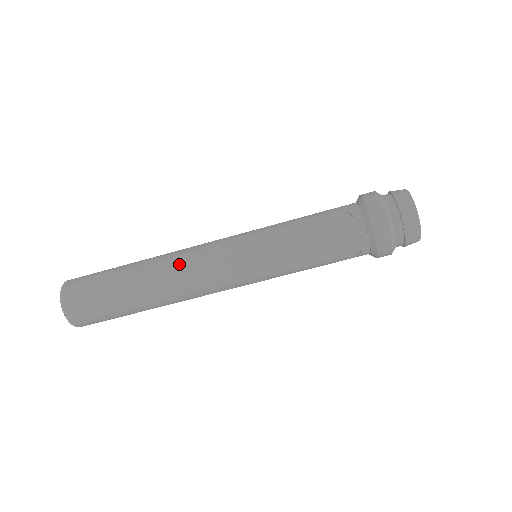
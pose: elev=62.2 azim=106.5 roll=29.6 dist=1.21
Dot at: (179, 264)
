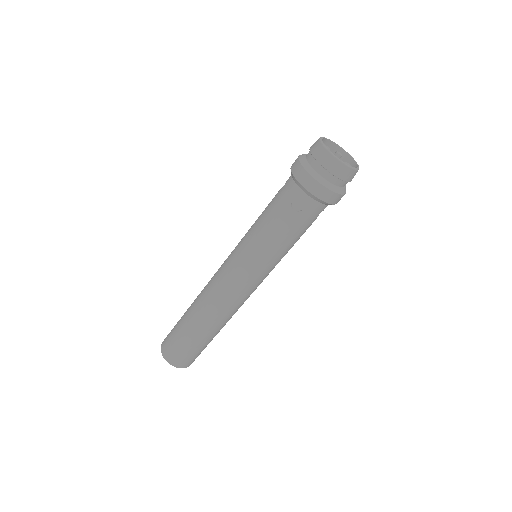
Dot at: (208, 283)
